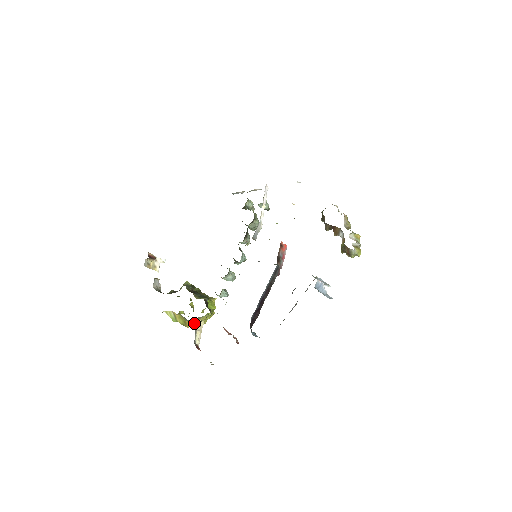
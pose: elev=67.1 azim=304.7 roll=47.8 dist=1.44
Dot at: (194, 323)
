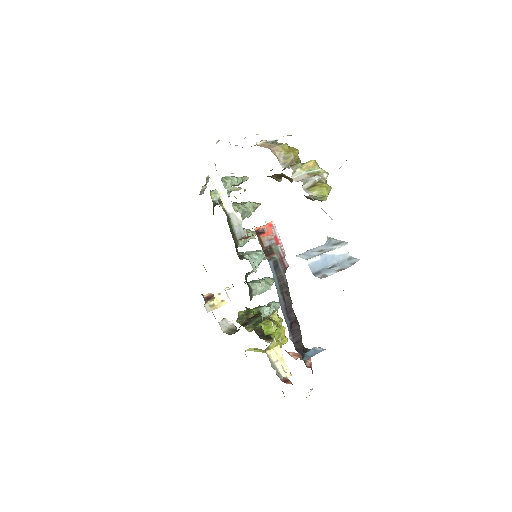
Dot at: occluded
